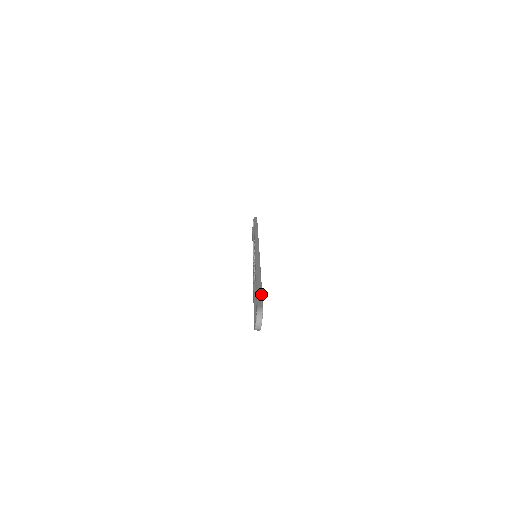
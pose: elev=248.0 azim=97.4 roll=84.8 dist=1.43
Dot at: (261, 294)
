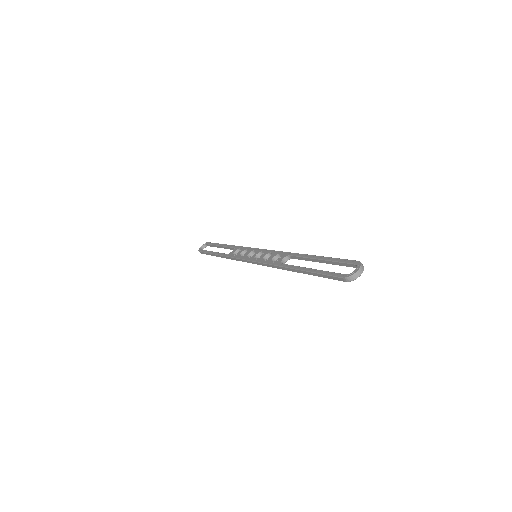
Dot at: occluded
